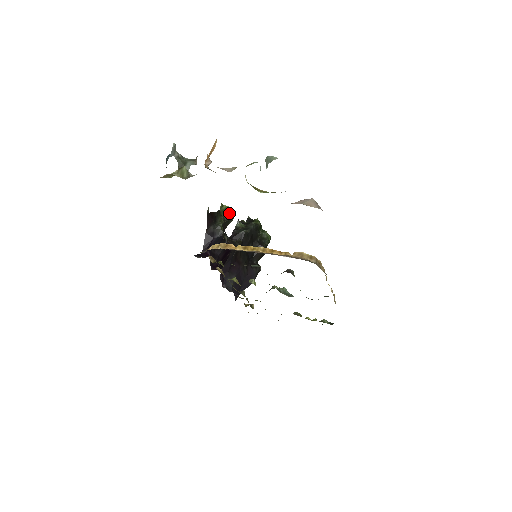
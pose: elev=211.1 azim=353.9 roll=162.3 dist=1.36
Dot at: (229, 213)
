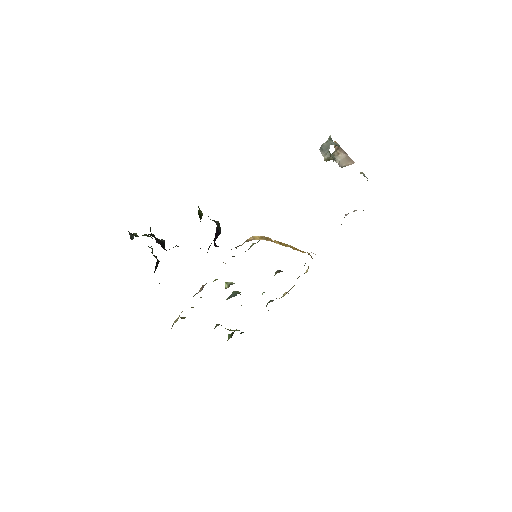
Dot at: (201, 214)
